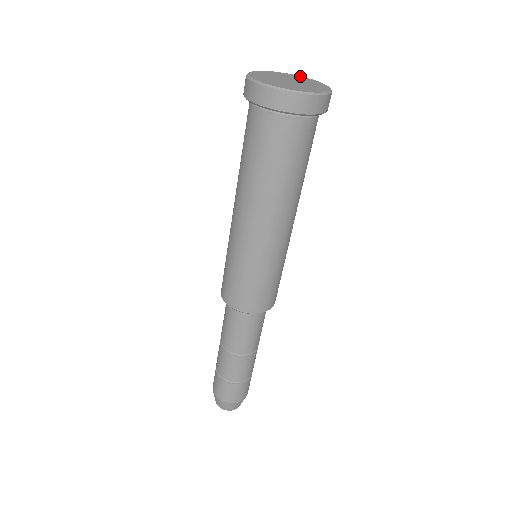
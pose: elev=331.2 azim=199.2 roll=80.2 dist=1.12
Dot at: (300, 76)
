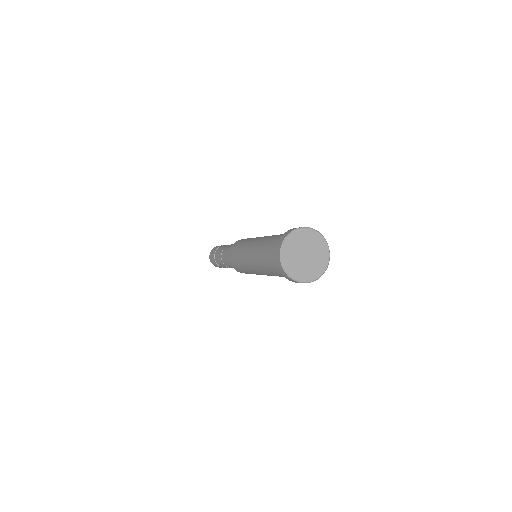
Dot at: (318, 233)
